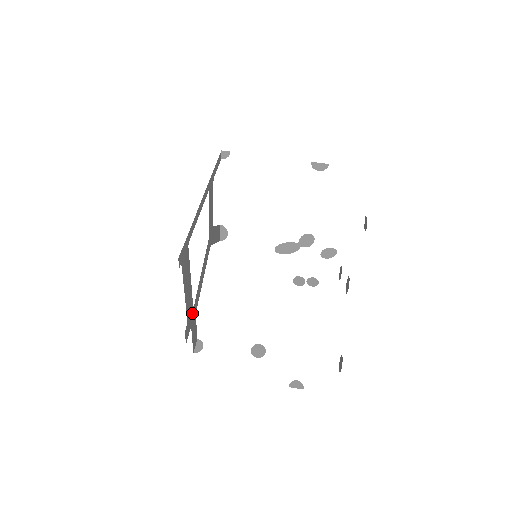
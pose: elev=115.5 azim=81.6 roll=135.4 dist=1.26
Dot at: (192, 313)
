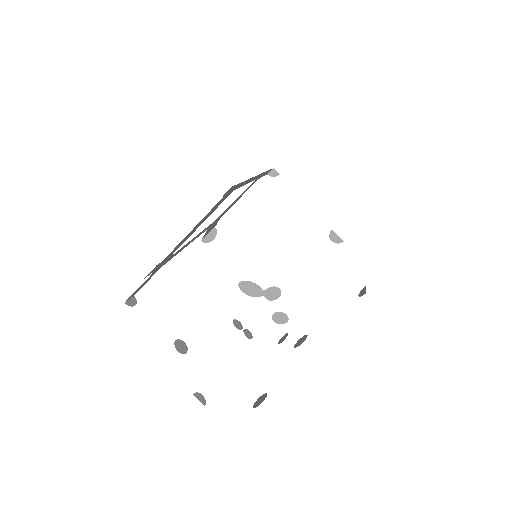
Dot at: (166, 260)
